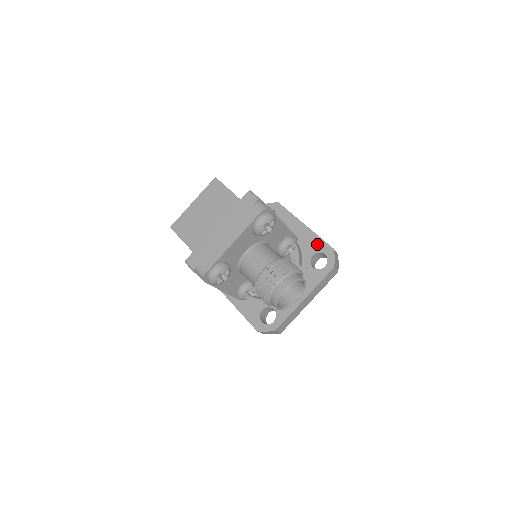
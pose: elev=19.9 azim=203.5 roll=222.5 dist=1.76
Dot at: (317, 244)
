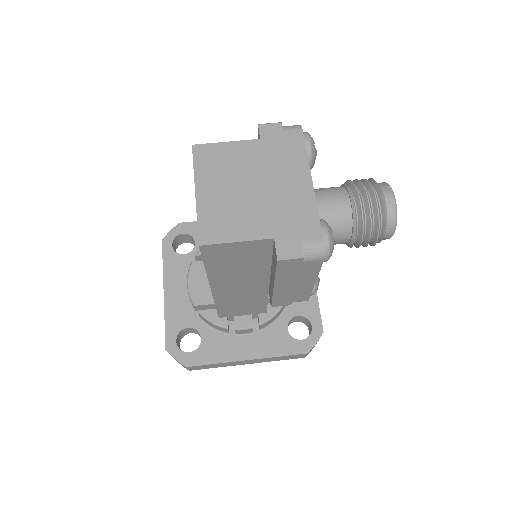
Dot at: occluded
